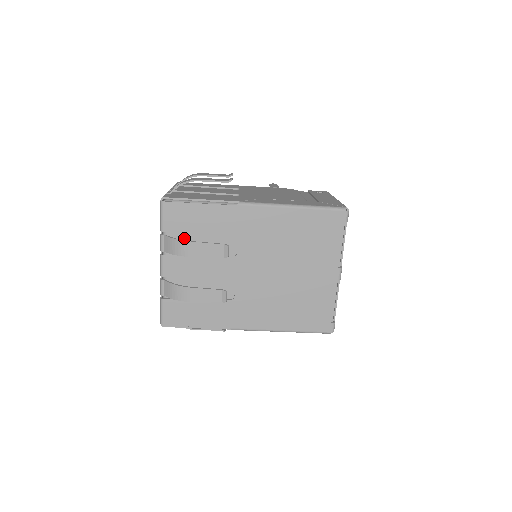
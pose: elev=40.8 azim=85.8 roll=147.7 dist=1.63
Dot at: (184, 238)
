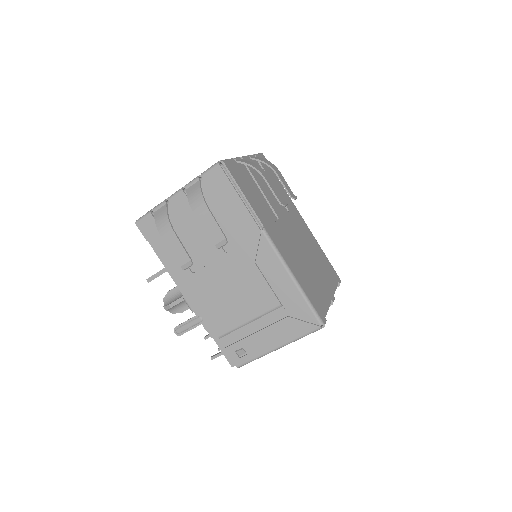
Dot at: occluded
